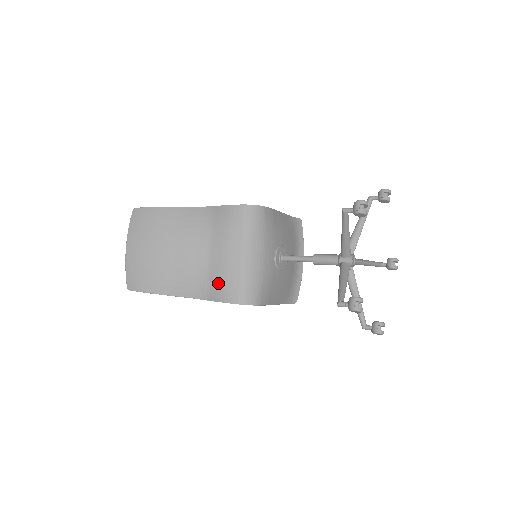
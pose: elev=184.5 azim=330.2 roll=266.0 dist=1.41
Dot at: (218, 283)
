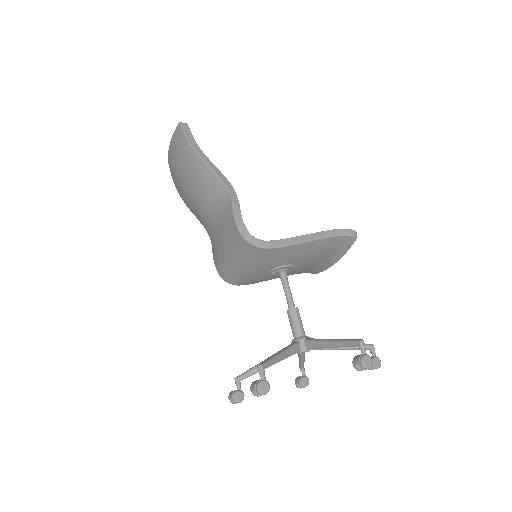
Dot at: (214, 249)
